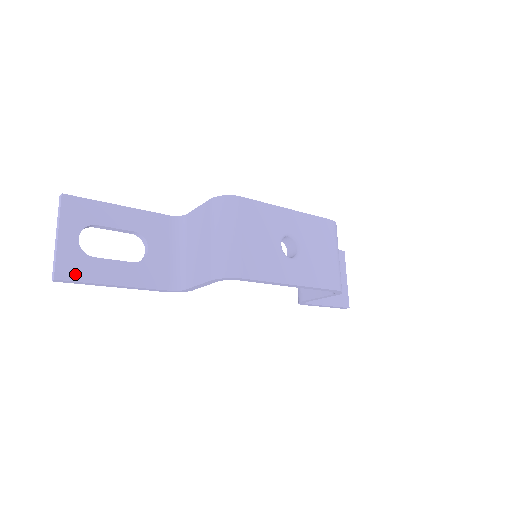
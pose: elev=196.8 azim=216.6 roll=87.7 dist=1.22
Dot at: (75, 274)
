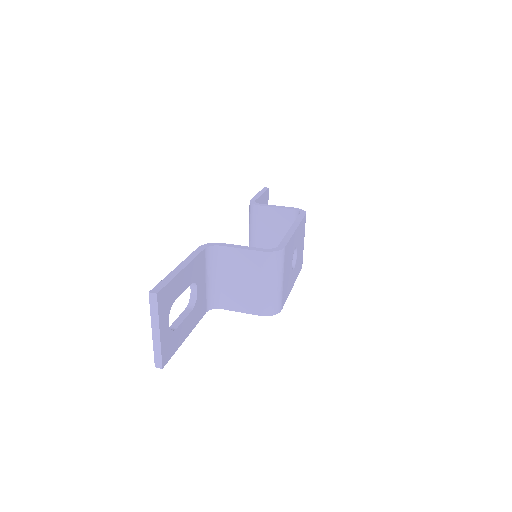
Dot at: (170, 352)
